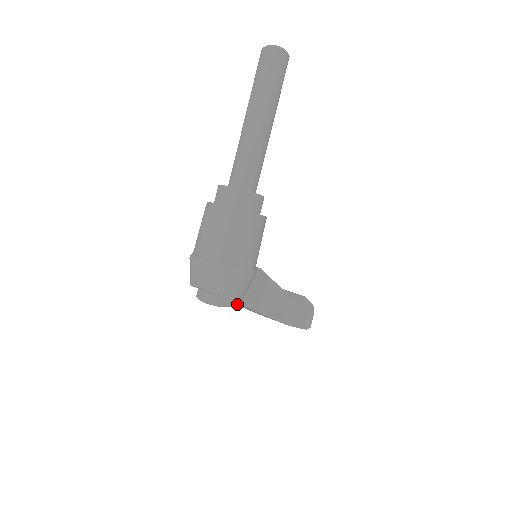
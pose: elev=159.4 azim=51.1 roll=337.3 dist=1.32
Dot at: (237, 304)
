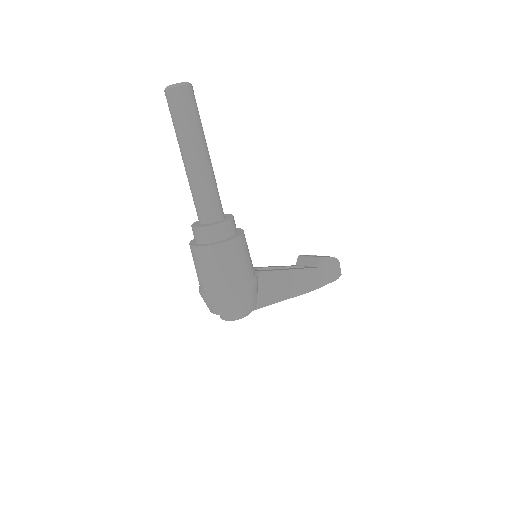
Dot at: occluded
